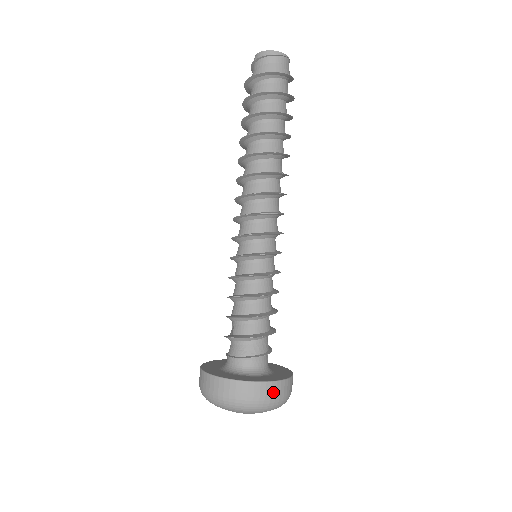
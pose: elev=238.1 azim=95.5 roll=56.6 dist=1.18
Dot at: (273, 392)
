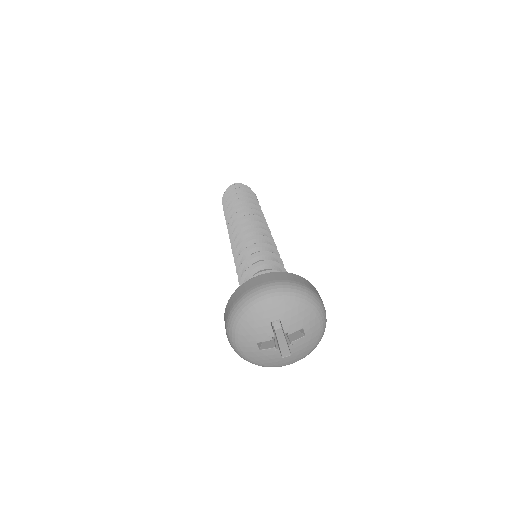
Dot at: (290, 278)
